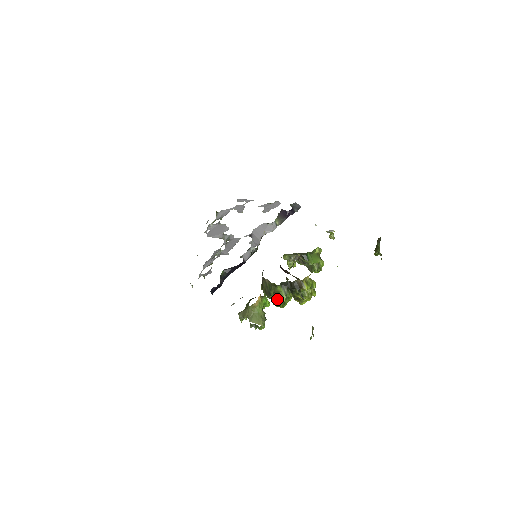
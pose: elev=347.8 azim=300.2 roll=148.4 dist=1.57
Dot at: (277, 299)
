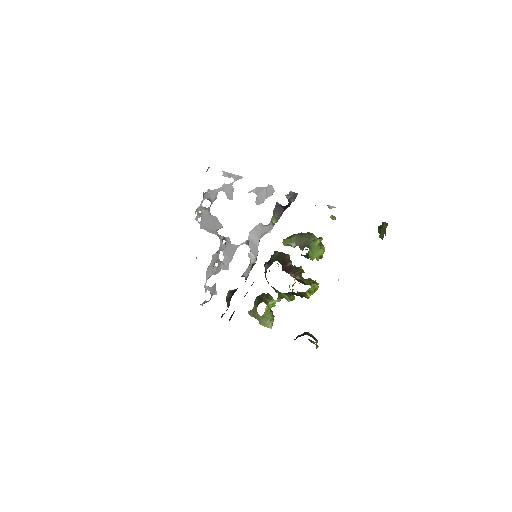
Dot at: occluded
